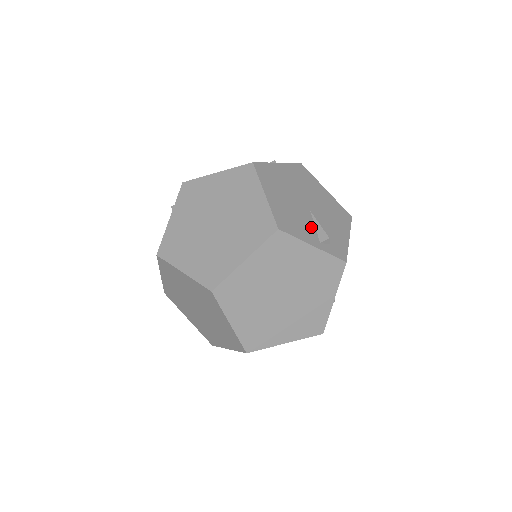
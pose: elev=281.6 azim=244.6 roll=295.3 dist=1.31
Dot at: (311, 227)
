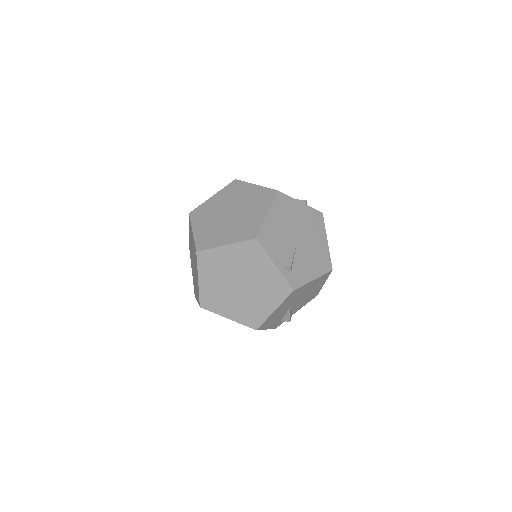
Dot at: (286, 253)
